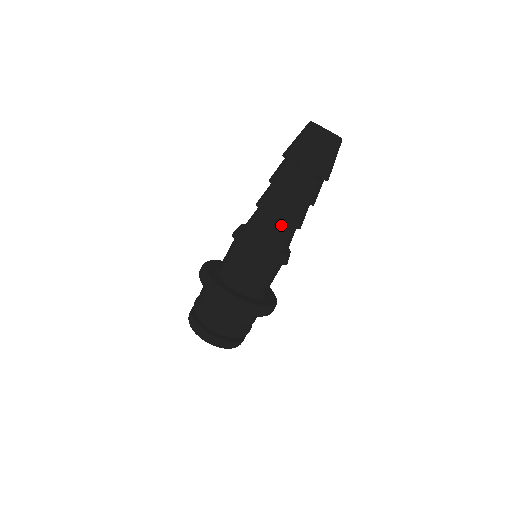
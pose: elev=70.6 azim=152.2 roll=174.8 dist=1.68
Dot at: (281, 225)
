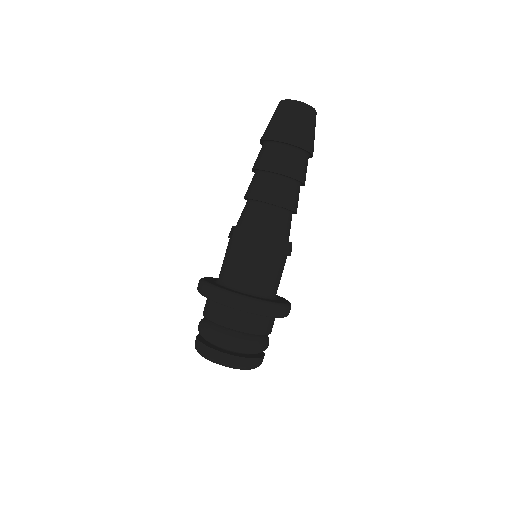
Dot at: (261, 204)
